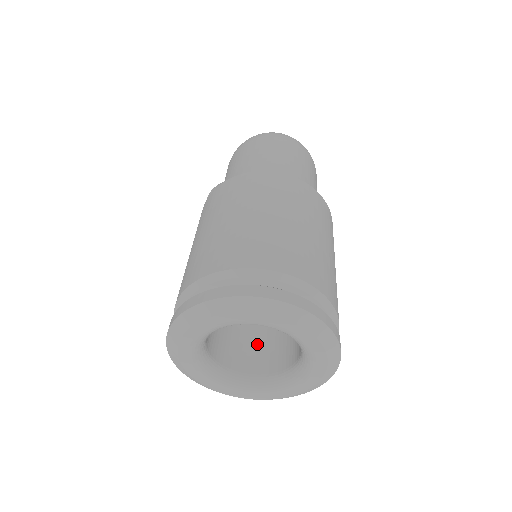
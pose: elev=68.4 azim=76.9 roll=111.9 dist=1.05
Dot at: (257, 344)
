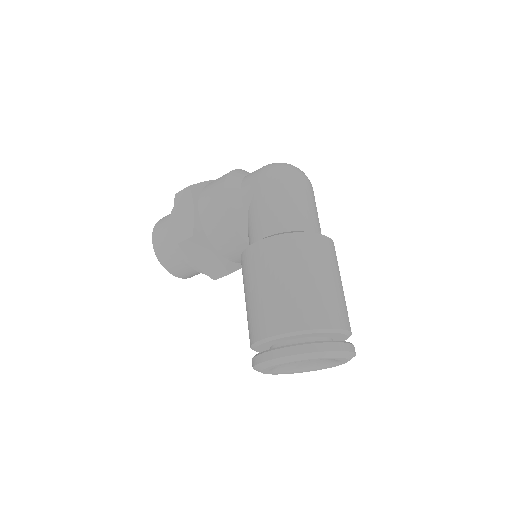
Dot at: occluded
